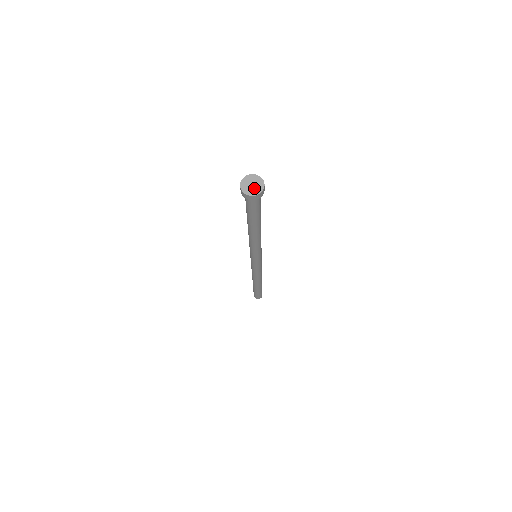
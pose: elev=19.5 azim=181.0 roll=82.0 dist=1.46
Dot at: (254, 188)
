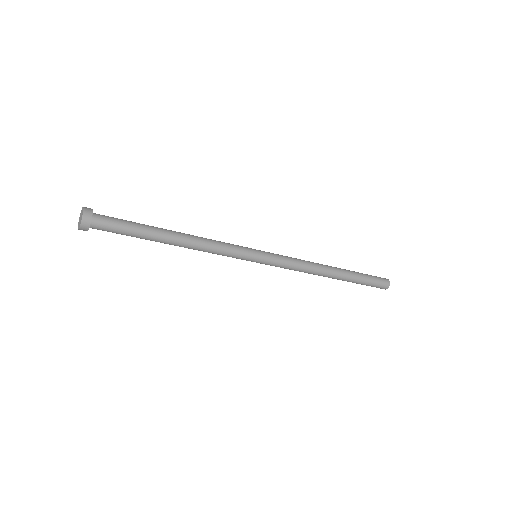
Dot at: (81, 219)
